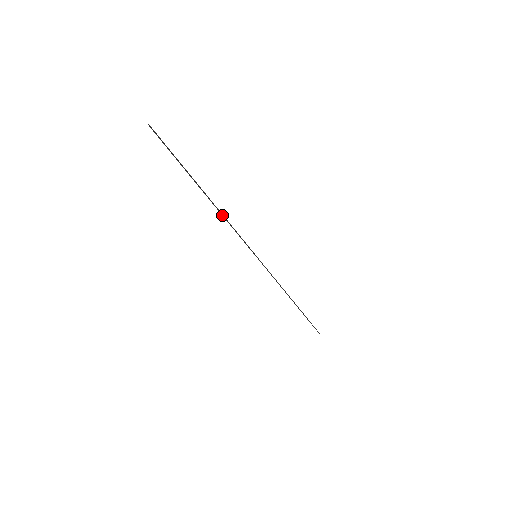
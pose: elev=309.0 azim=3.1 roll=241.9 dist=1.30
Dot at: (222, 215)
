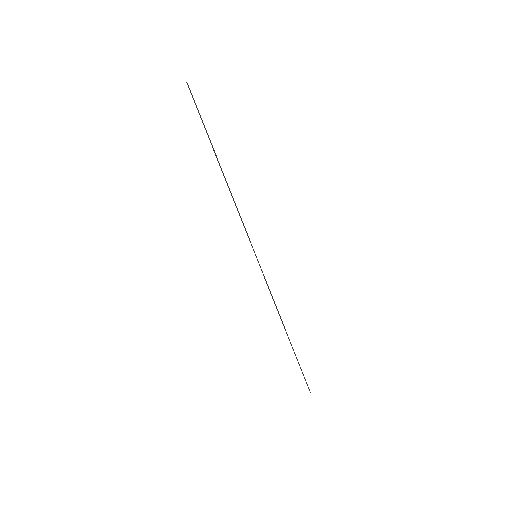
Dot at: (231, 195)
